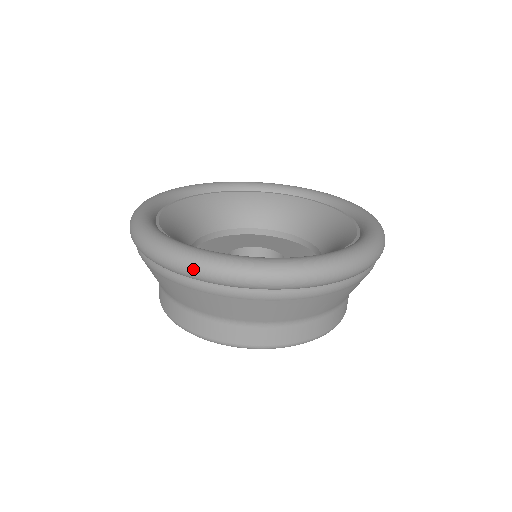
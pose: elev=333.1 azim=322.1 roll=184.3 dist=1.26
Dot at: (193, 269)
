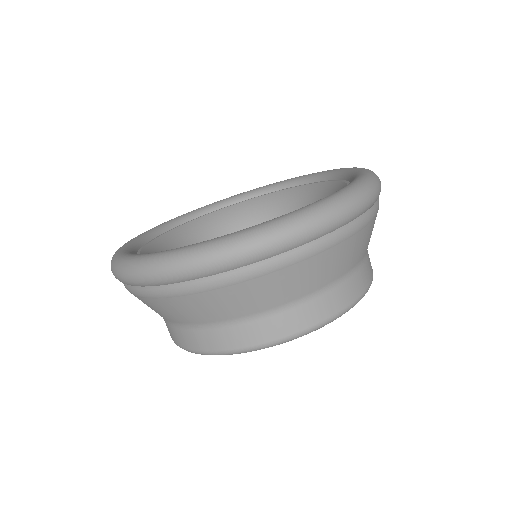
Dot at: (117, 274)
